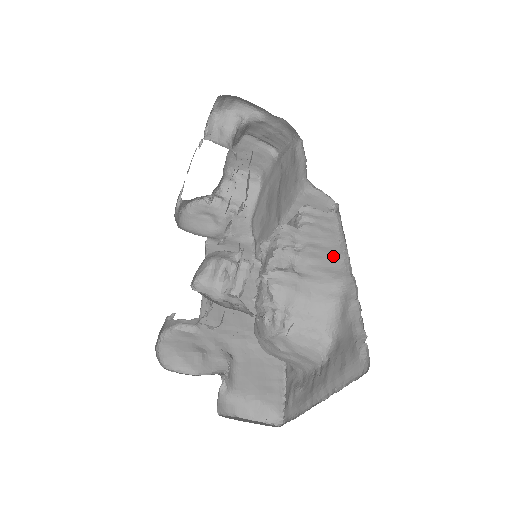
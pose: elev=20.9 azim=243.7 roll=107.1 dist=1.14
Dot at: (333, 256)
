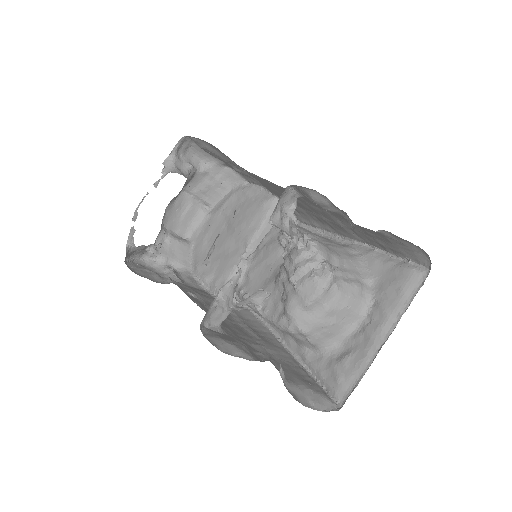
Dot at: (328, 239)
